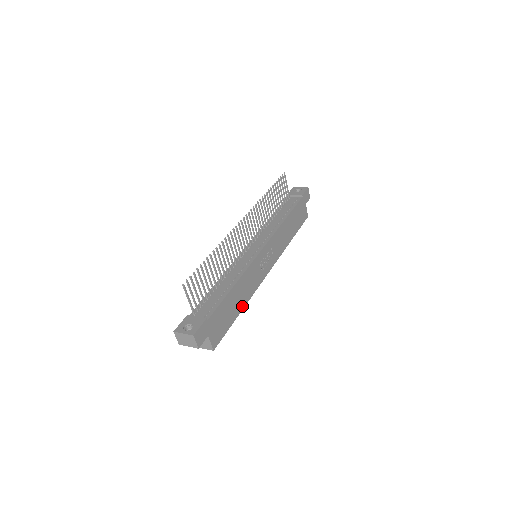
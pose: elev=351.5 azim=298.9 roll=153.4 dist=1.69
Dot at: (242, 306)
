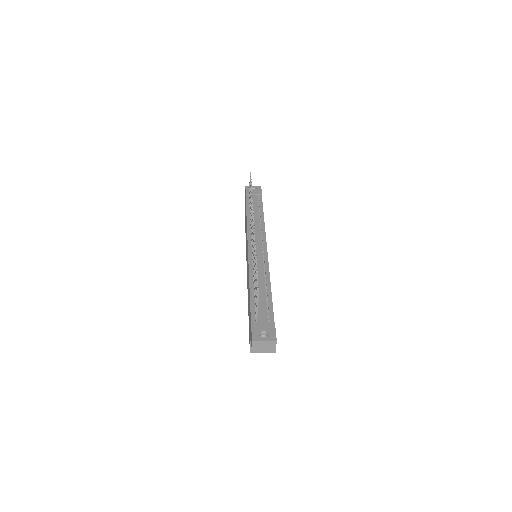
Dot at: occluded
